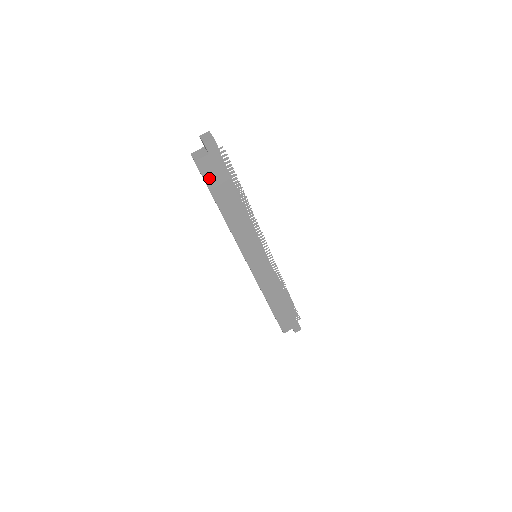
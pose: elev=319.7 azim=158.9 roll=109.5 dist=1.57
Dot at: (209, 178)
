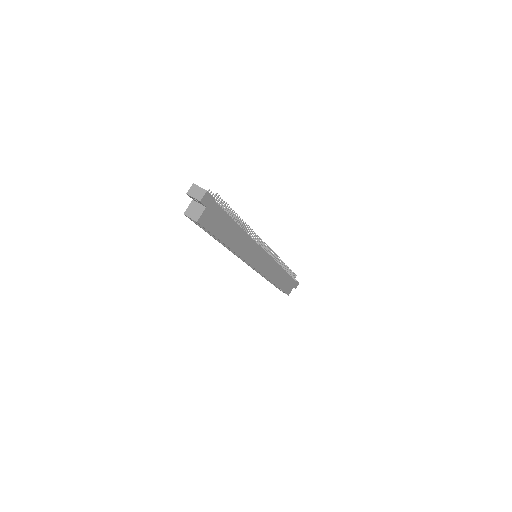
Dot at: (211, 226)
